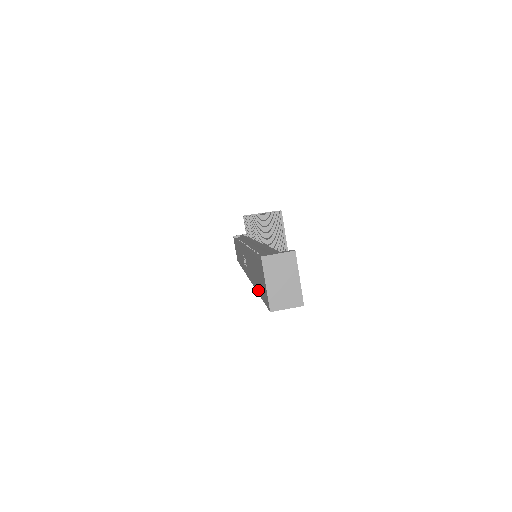
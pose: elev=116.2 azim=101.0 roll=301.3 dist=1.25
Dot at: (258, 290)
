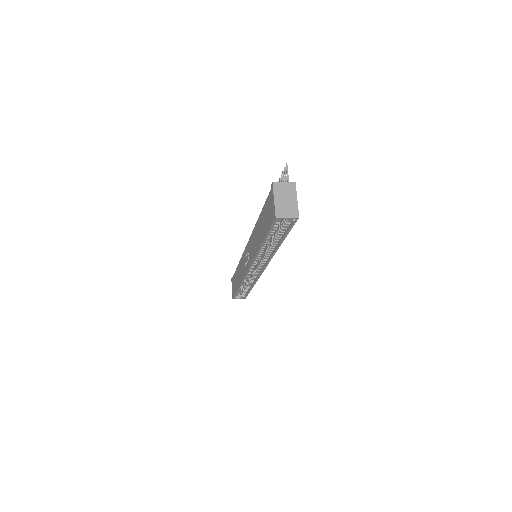
Dot at: (263, 237)
